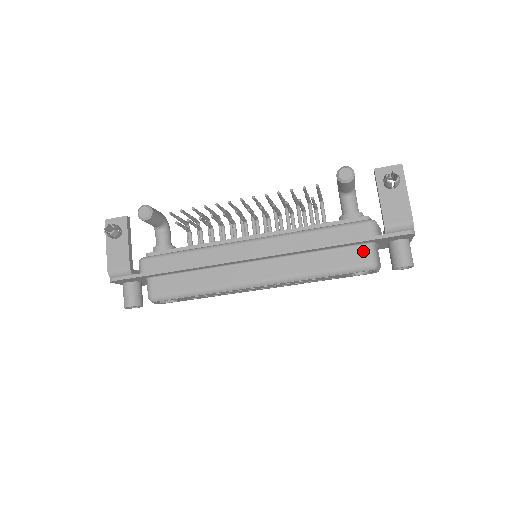
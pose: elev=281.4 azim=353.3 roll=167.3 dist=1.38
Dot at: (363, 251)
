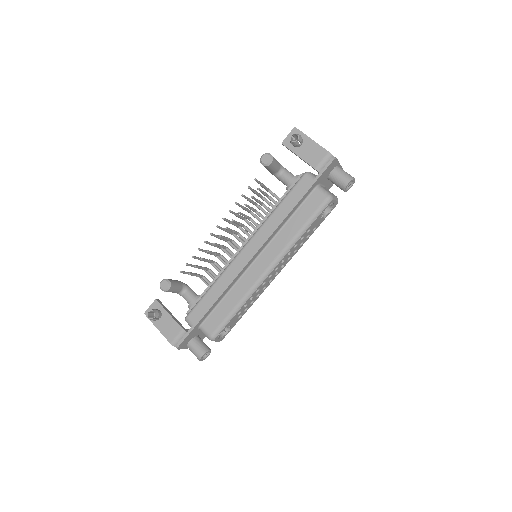
Dot at: (316, 195)
